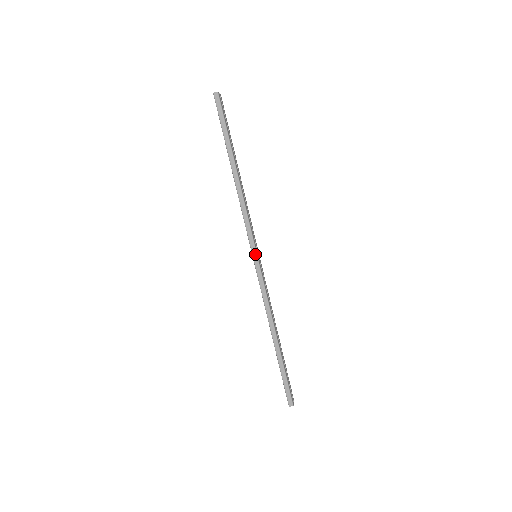
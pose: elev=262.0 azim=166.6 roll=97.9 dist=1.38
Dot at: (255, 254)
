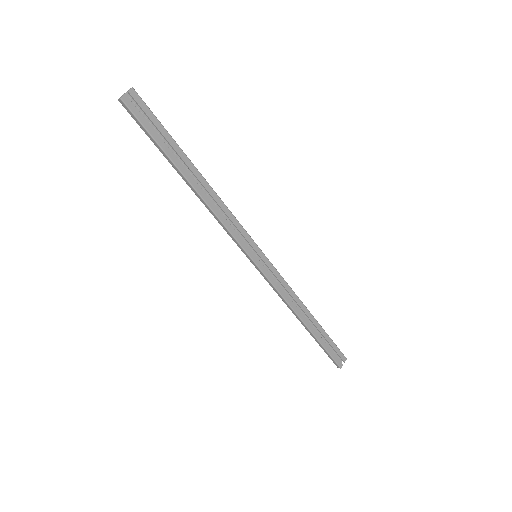
Dot at: (250, 259)
